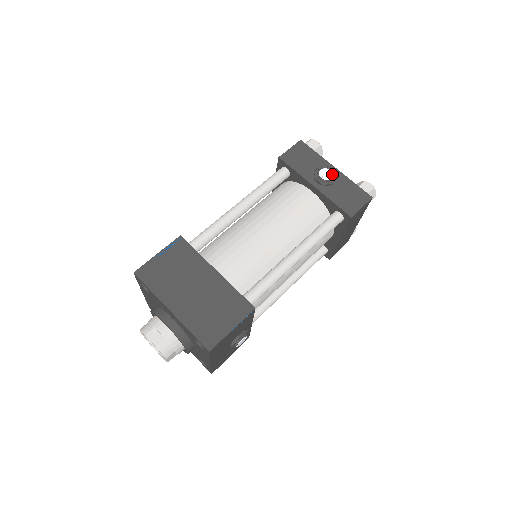
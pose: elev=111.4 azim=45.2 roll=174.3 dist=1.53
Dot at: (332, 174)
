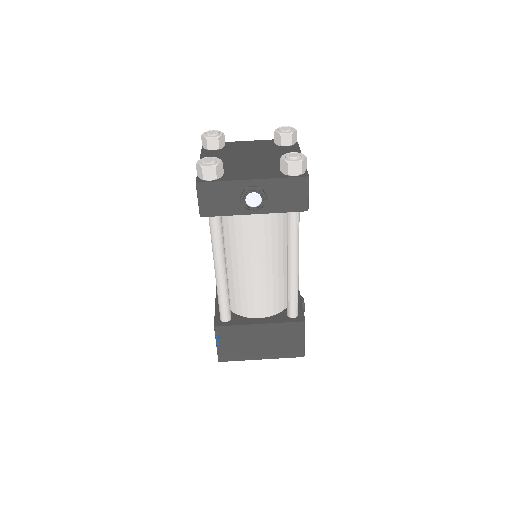
Dot at: (258, 195)
